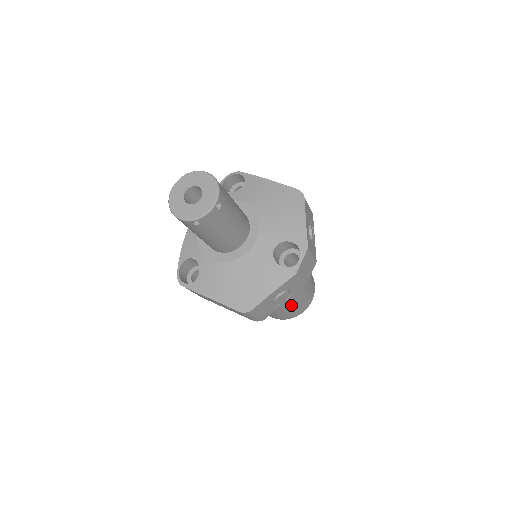
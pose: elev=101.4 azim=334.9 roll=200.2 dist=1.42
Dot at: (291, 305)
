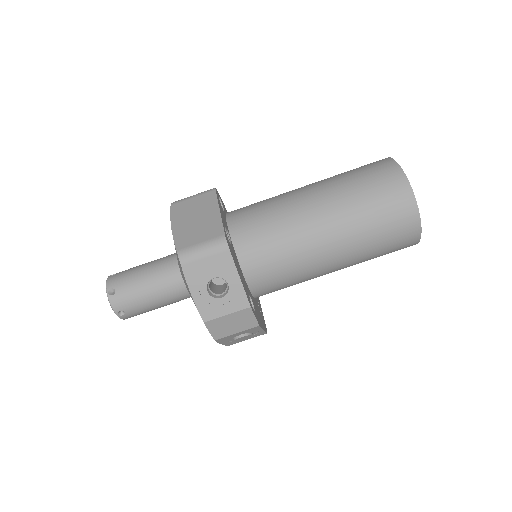
Dot at: (365, 260)
